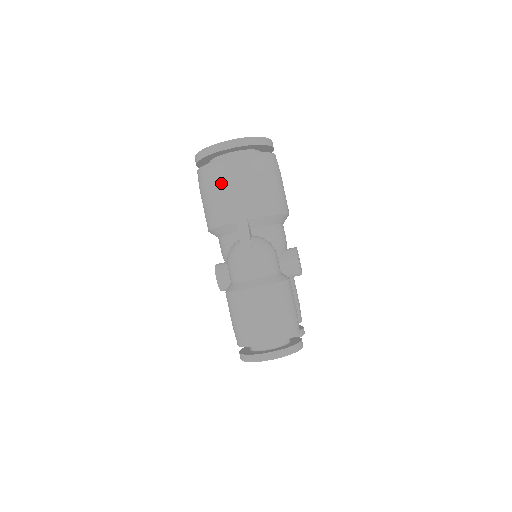
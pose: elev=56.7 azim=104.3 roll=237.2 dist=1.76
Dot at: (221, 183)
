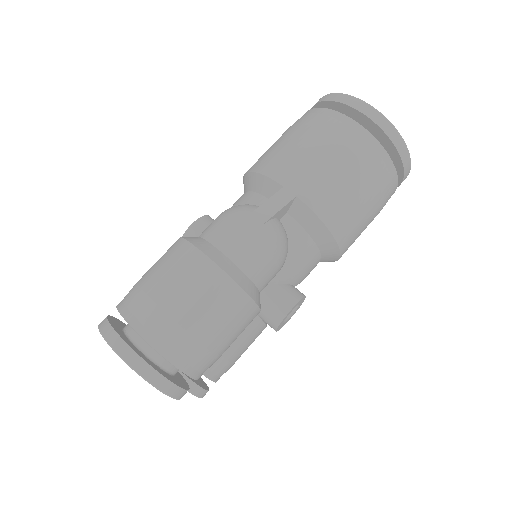
Dot at: (316, 135)
